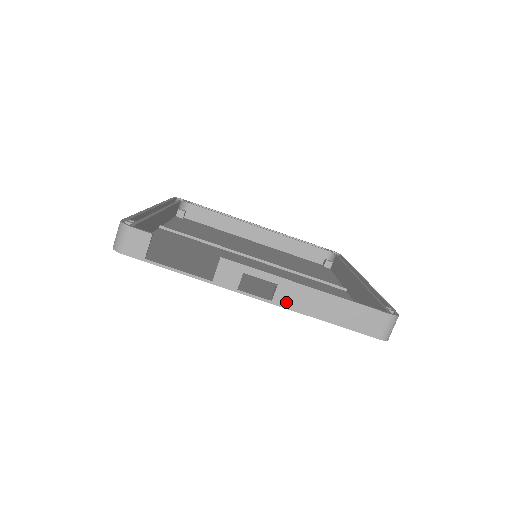
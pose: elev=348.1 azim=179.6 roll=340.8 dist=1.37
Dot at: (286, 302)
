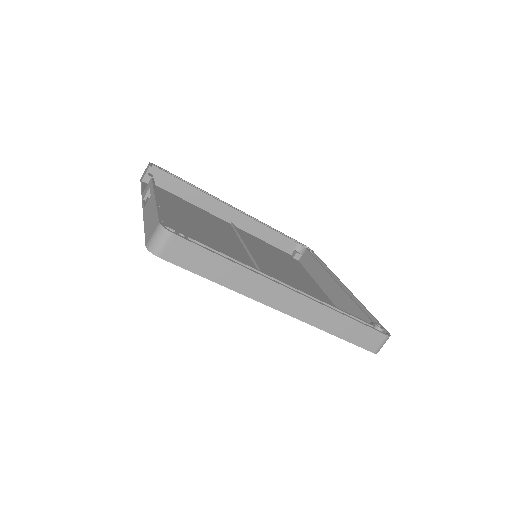
Dot at: (146, 209)
